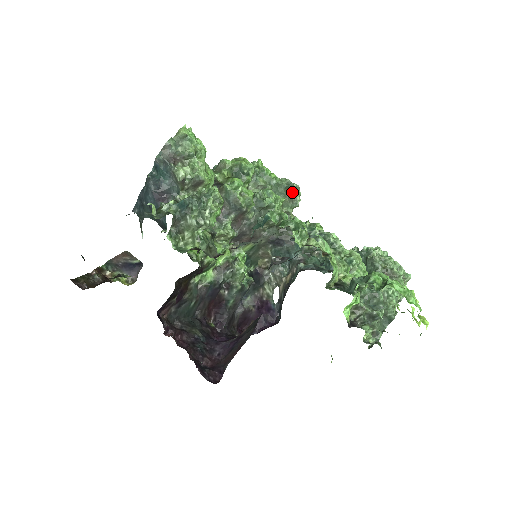
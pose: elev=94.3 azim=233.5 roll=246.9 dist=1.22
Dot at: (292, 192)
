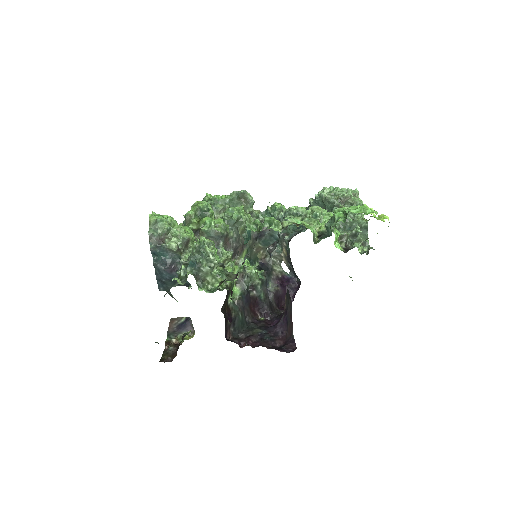
Dot at: (243, 197)
